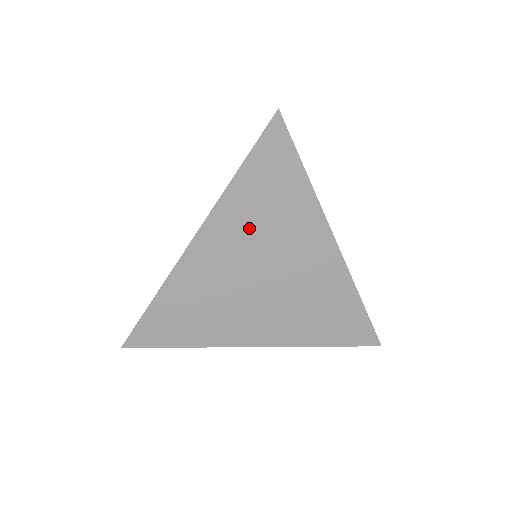
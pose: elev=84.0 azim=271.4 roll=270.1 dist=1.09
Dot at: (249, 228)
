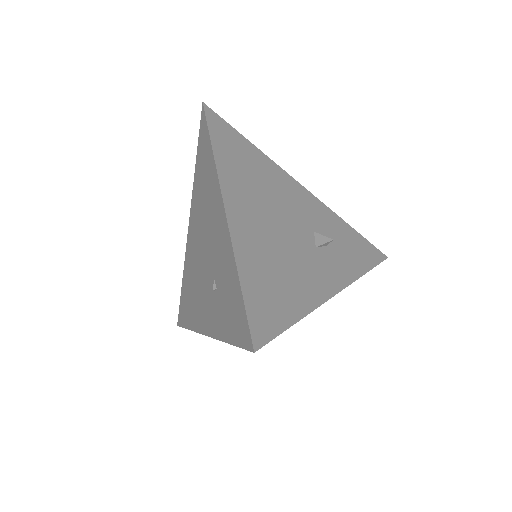
Dot at: occluded
